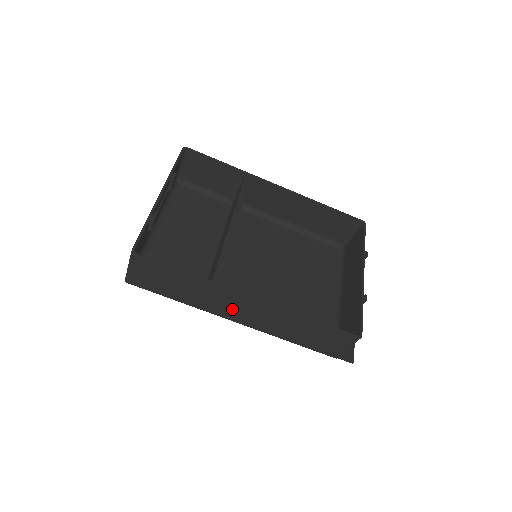
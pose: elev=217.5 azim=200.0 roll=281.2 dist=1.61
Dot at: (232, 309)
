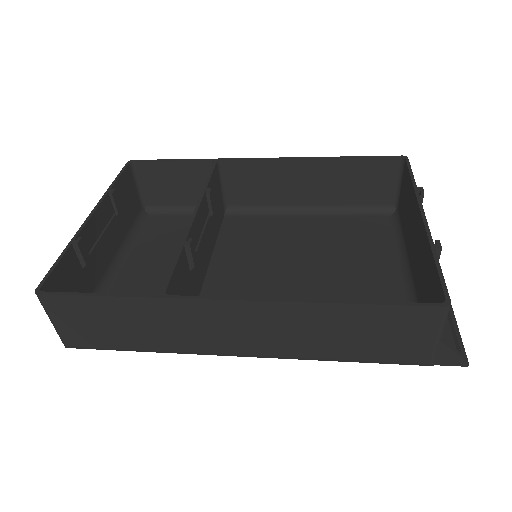
Dot at: (217, 334)
